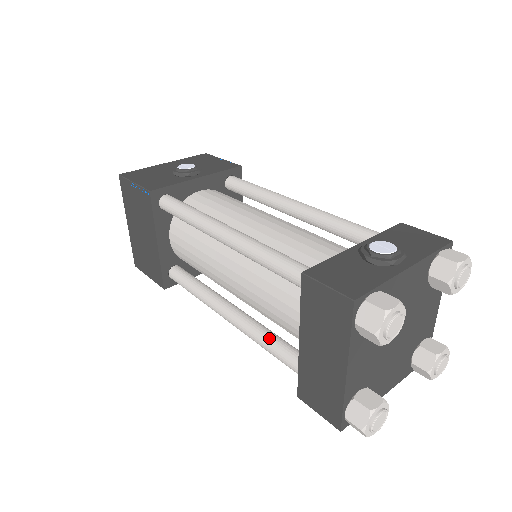
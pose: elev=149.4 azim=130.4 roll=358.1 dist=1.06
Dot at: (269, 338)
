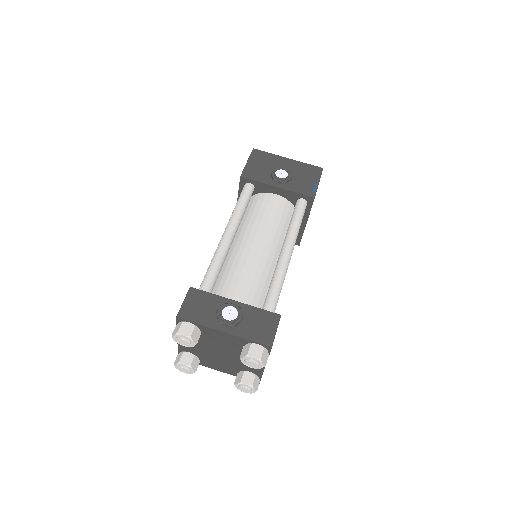
Dot at: occluded
